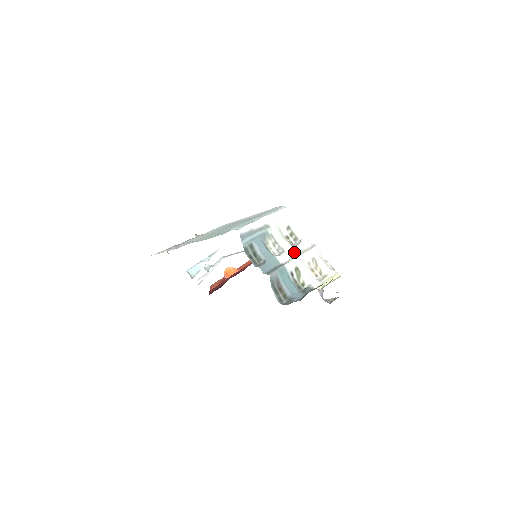
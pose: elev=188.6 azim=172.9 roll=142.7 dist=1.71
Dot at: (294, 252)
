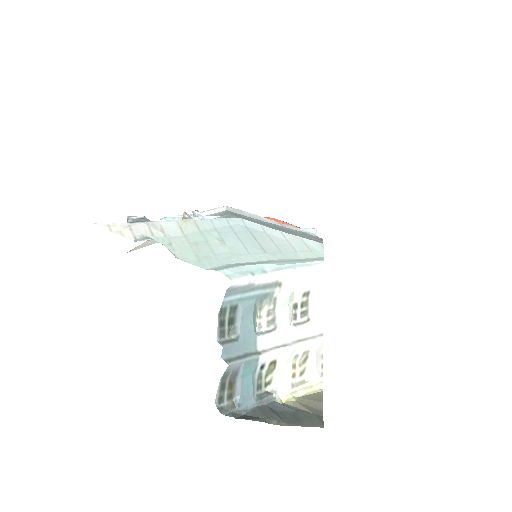
Dot at: (288, 335)
